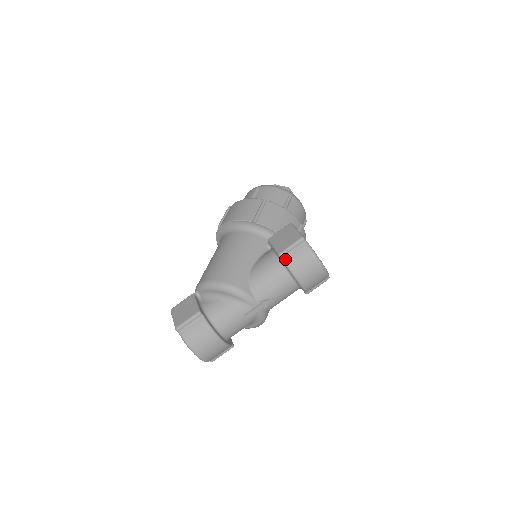
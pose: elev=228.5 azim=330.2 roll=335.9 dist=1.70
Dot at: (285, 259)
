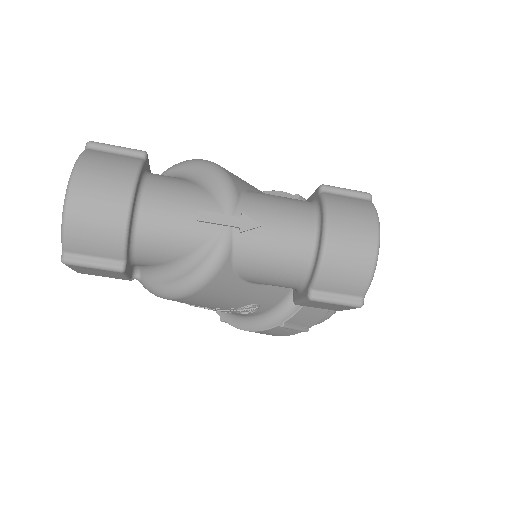
Dot at: (327, 193)
